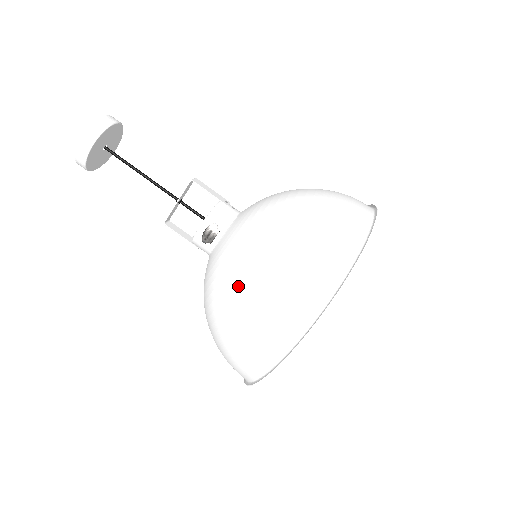
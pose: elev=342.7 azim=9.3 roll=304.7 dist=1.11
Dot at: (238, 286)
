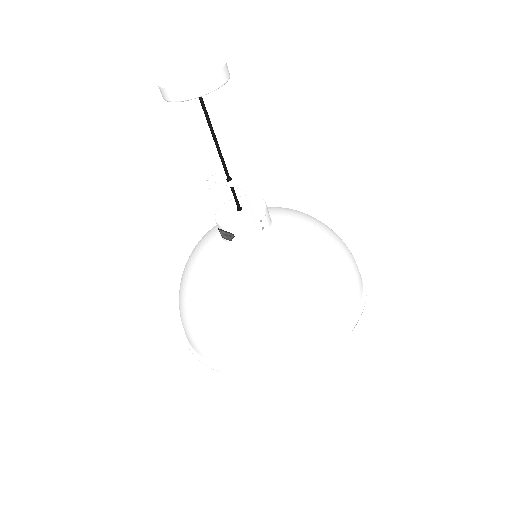
Dot at: (199, 304)
